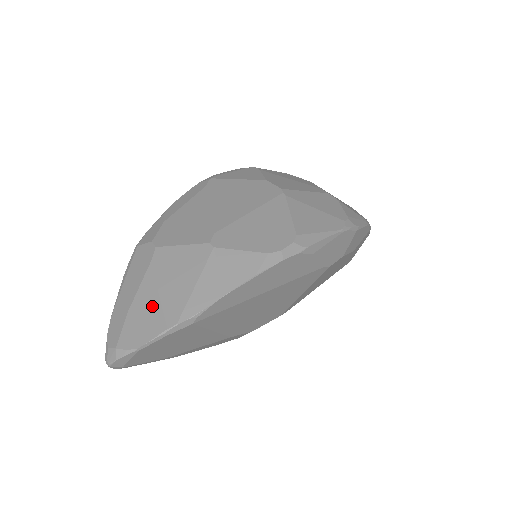
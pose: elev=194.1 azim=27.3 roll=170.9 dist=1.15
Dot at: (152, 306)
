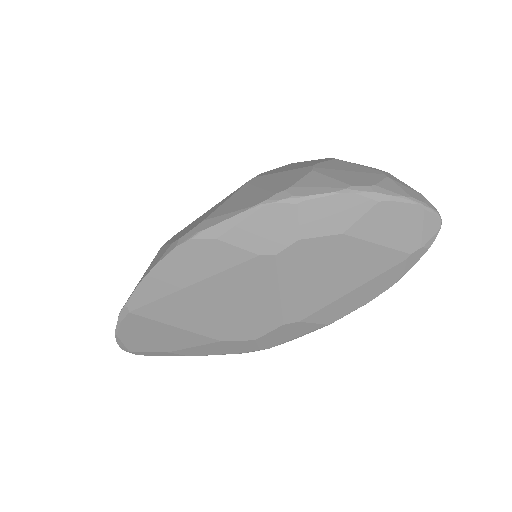
Dot at: occluded
